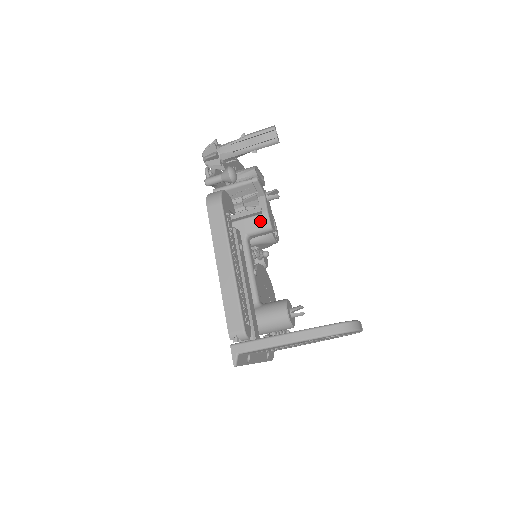
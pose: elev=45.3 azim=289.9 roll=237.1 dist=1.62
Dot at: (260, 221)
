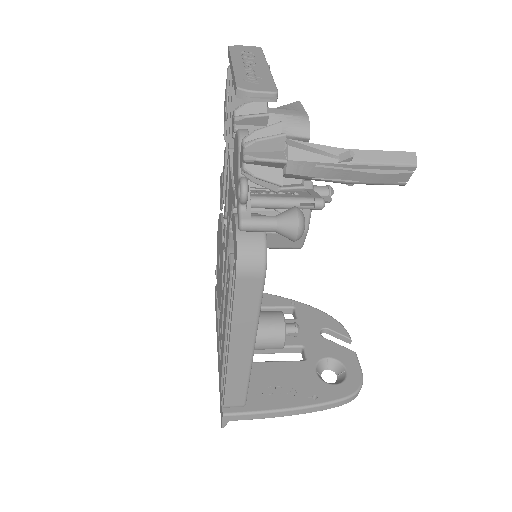
Dot at: (290, 240)
